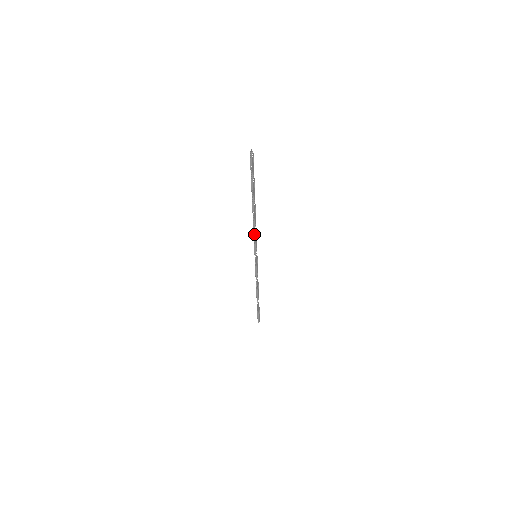
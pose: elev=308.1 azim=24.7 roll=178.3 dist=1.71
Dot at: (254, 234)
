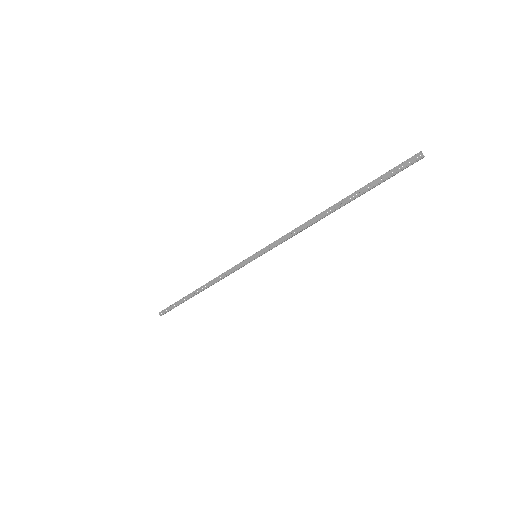
Dot at: occluded
